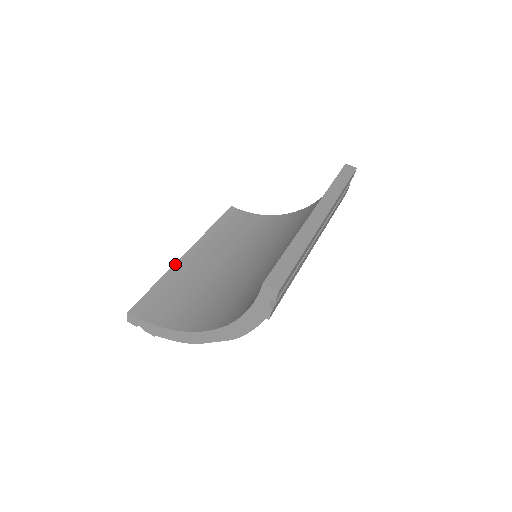
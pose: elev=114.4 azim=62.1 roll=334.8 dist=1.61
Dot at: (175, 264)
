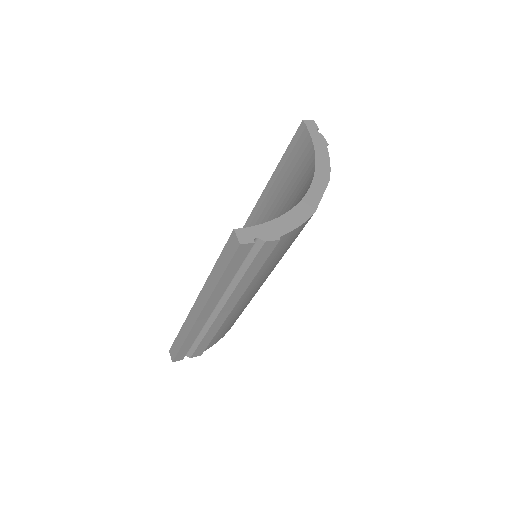
Dot at: (203, 288)
